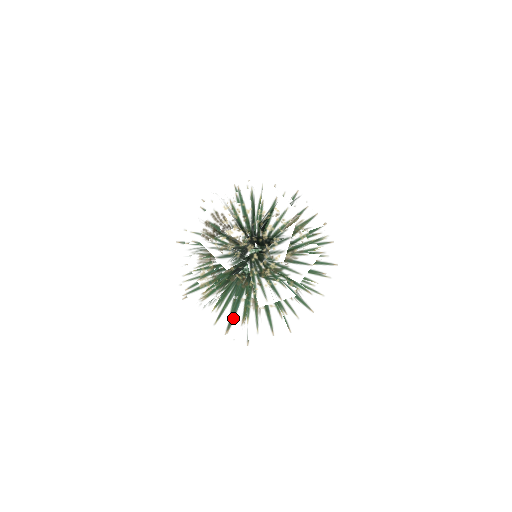
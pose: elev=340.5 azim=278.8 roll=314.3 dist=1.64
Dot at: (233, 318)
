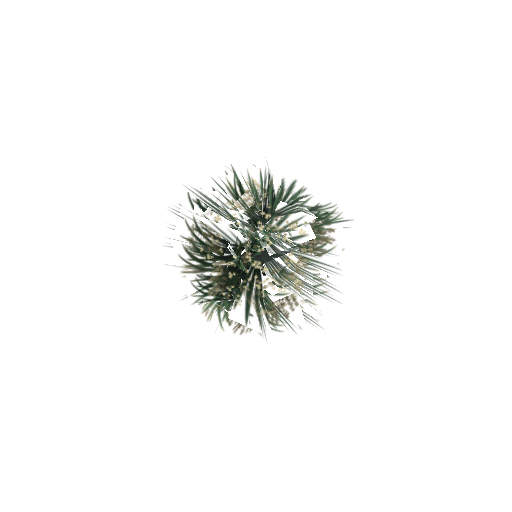
Dot at: occluded
